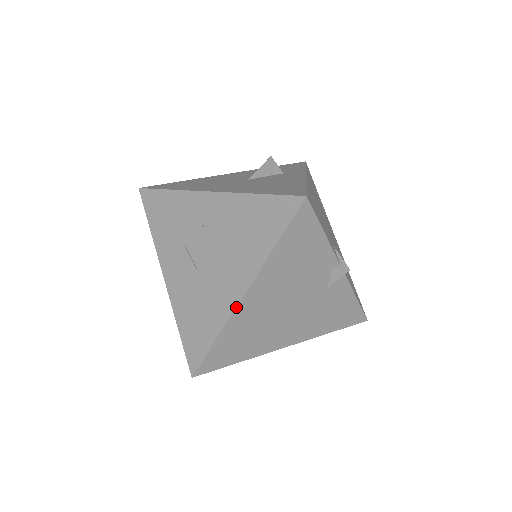
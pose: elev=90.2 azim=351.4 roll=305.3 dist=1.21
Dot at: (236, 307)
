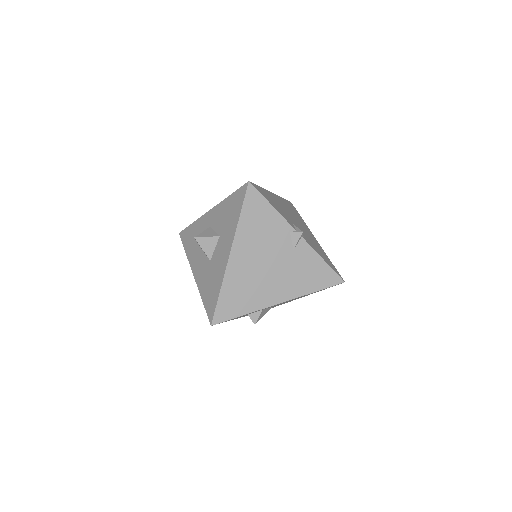
Dot at: (227, 264)
